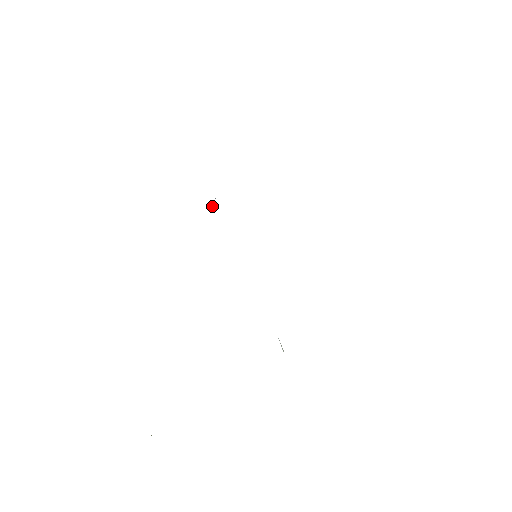
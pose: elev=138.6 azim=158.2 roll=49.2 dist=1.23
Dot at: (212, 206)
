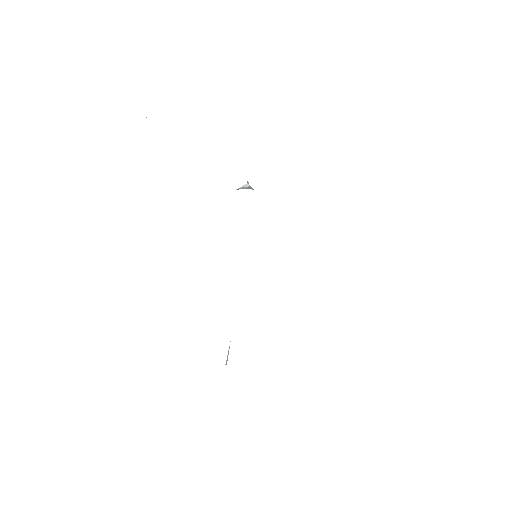
Dot at: (244, 185)
